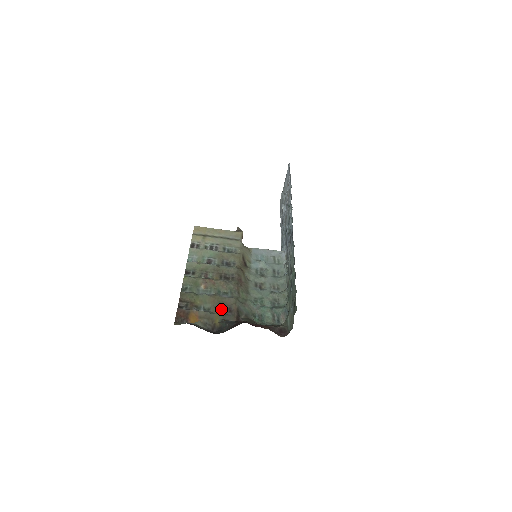
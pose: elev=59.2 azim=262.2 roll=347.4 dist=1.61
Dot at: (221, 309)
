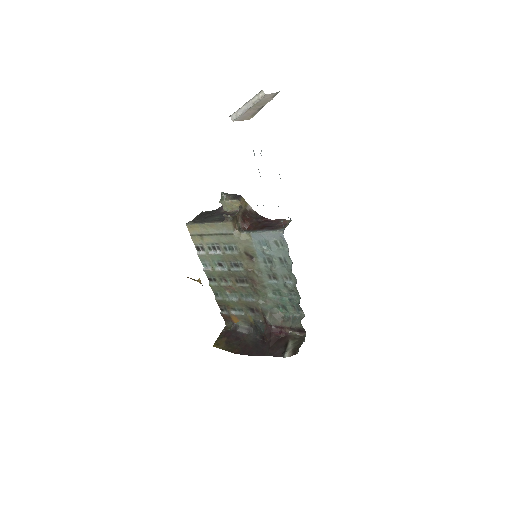
Dot at: (250, 310)
